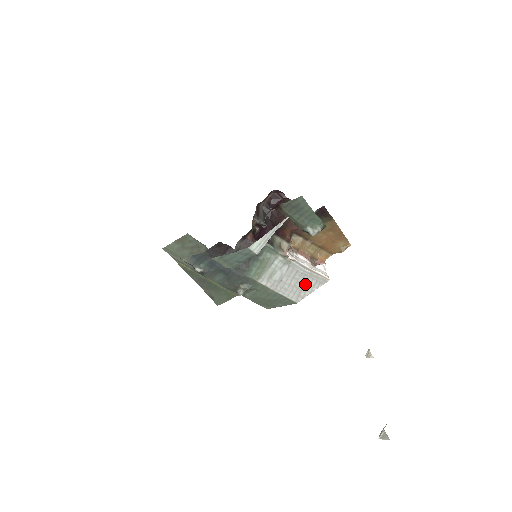
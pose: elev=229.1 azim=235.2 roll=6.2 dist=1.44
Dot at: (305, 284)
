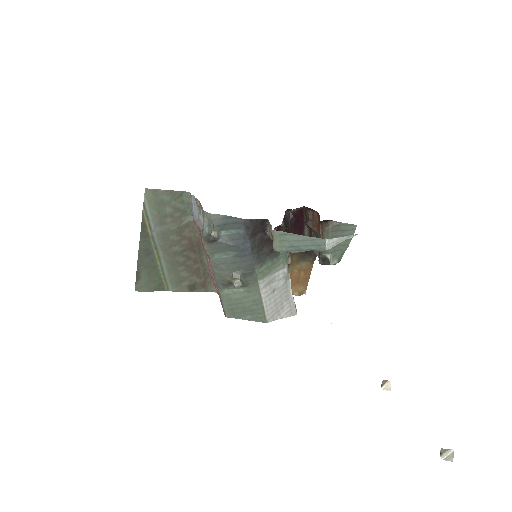
Dot at: (283, 307)
